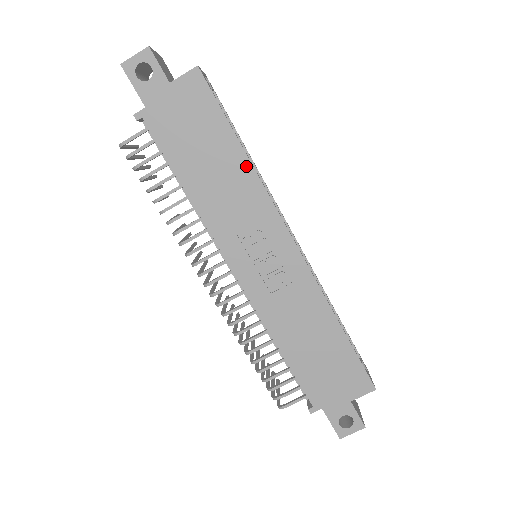
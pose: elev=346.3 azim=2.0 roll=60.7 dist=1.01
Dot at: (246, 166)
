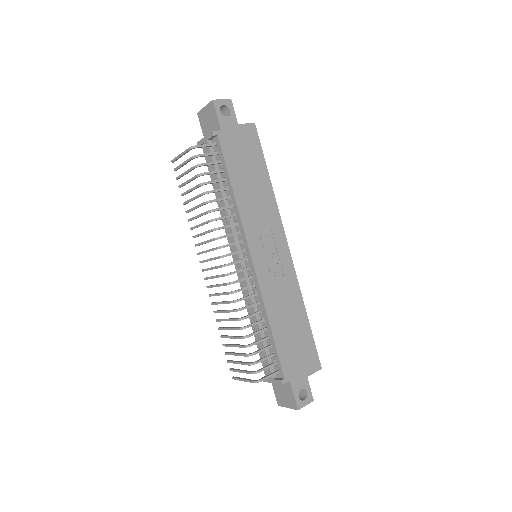
Dot at: (270, 190)
